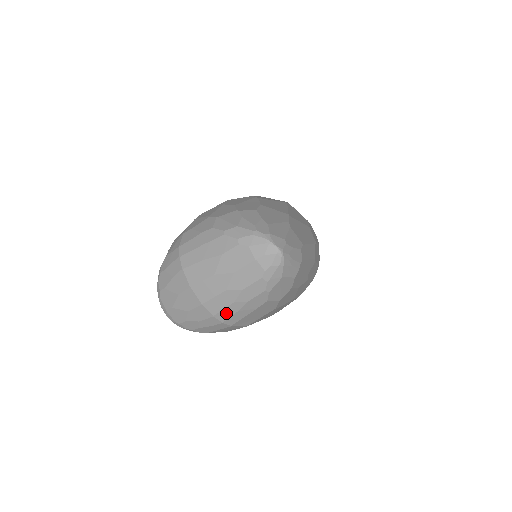
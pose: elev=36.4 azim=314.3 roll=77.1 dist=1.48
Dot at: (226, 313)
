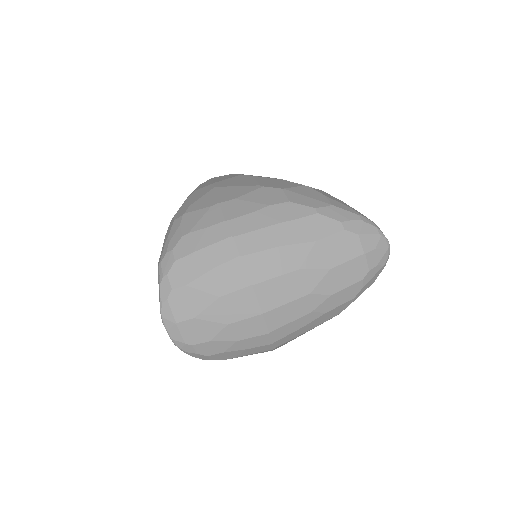
Dot at: (288, 329)
